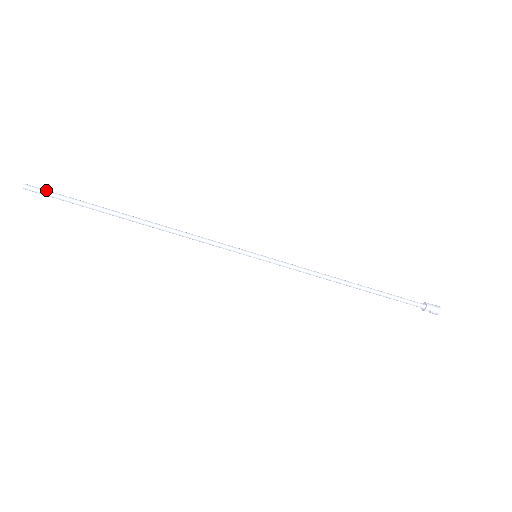
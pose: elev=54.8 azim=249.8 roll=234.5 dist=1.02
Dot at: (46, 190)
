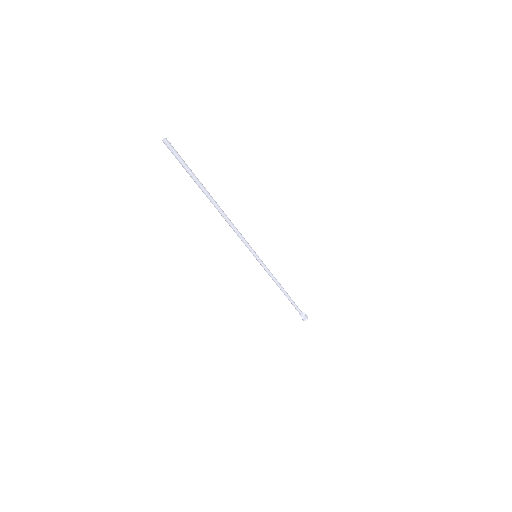
Dot at: occluded
